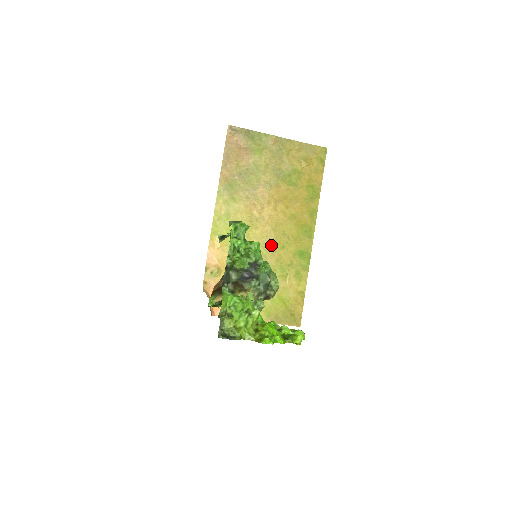
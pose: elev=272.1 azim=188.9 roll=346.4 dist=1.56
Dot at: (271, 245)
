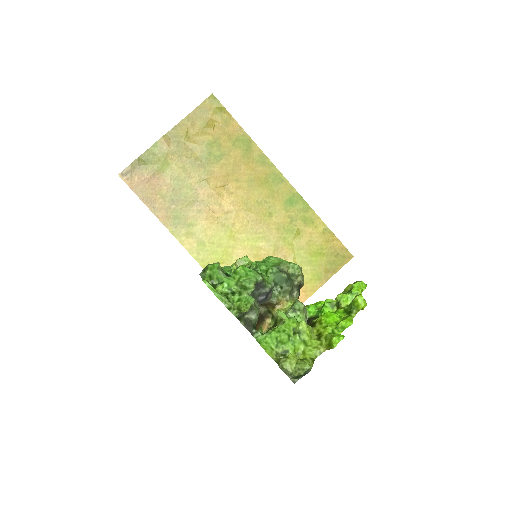
Dot at: (259, 224)
